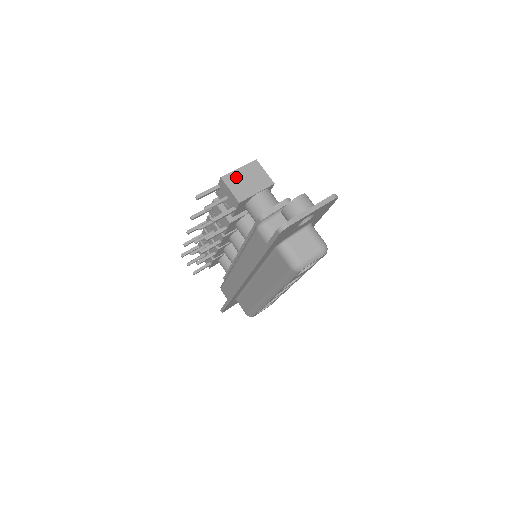
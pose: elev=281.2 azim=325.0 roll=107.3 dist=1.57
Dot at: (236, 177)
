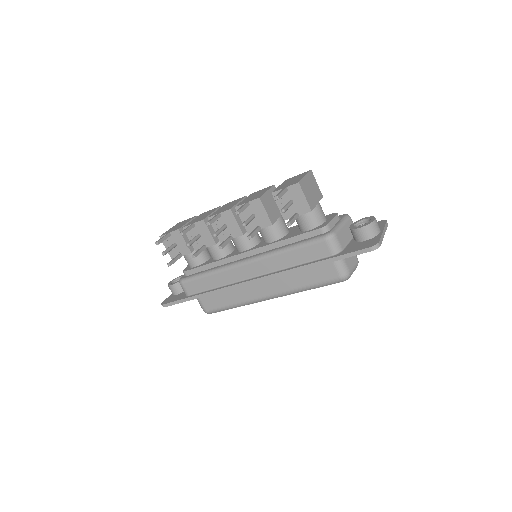
Dot at: (306, 185)
